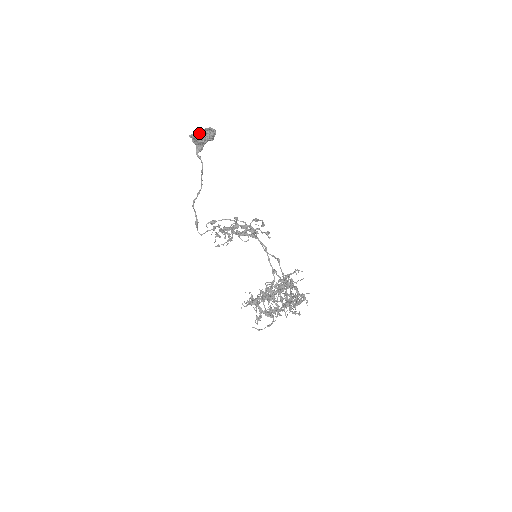
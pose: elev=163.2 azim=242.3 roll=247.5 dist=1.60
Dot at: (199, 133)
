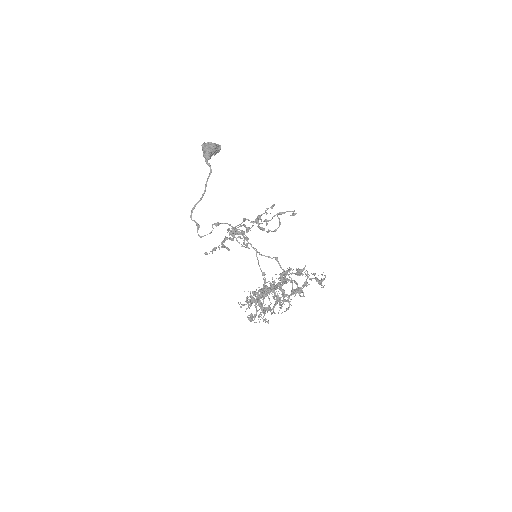
Dot at: (214, 143)
